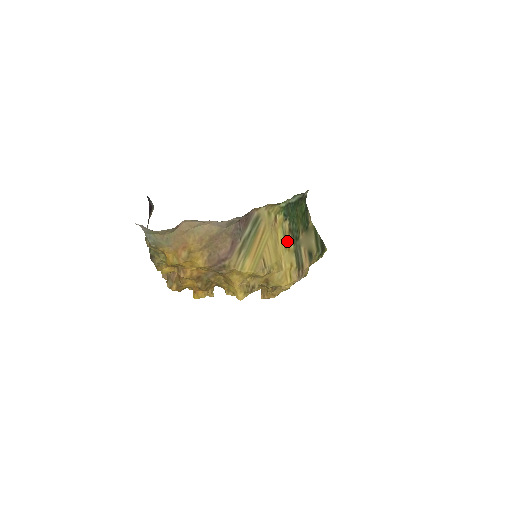
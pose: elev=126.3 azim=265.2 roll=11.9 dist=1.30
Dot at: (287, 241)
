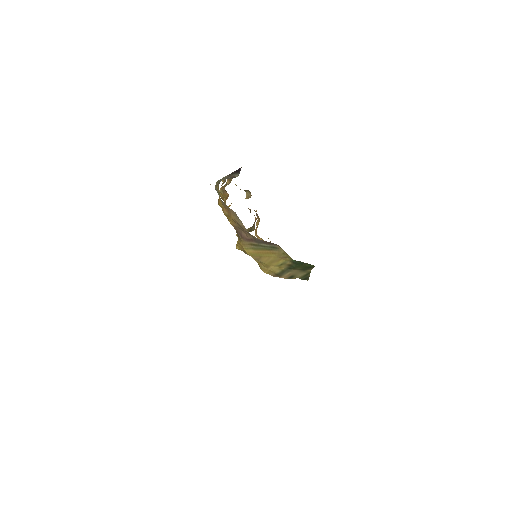
Dot at: (283, 265)
